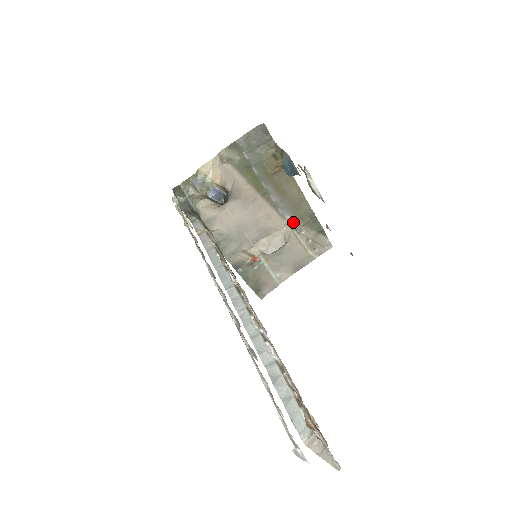
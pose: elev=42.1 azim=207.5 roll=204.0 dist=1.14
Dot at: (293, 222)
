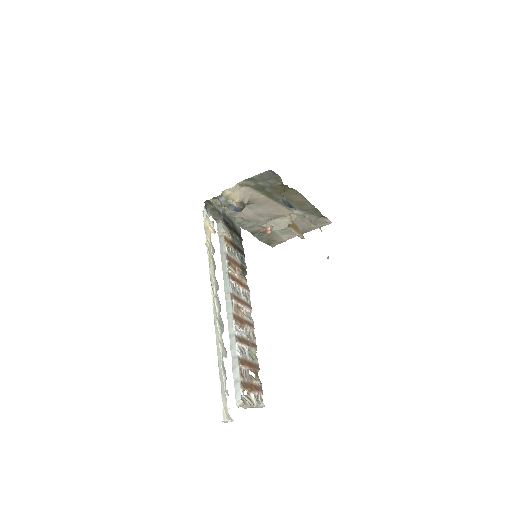
Dot at: (299, 212)
